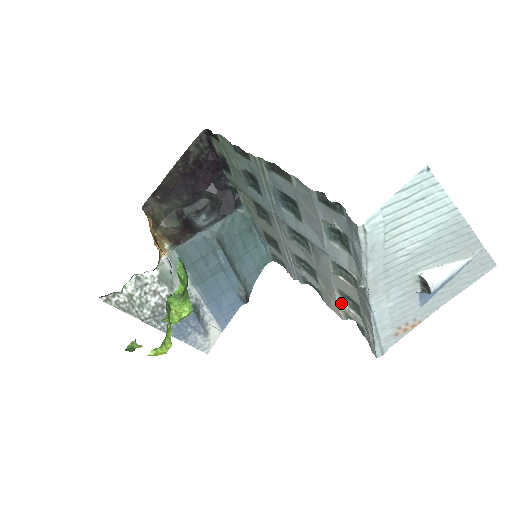
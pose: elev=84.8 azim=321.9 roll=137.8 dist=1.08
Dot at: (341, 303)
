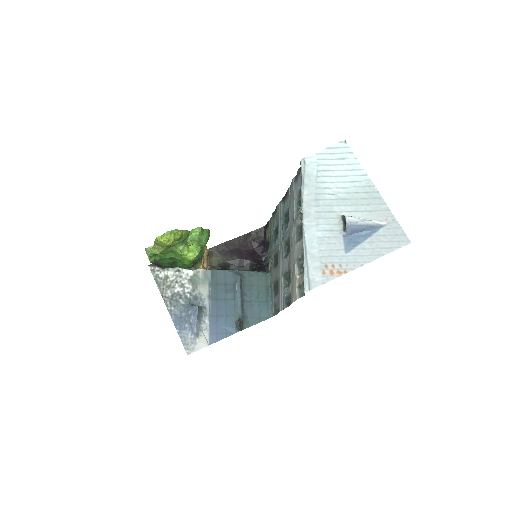
Dot at: (297, 276)
